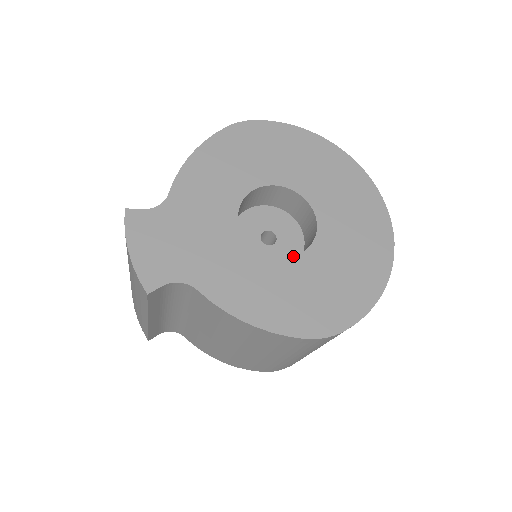
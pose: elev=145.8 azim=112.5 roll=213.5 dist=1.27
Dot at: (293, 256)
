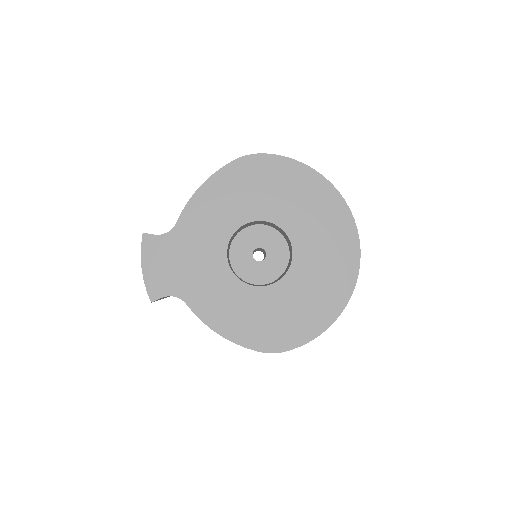
Dot at: (264, 286)
